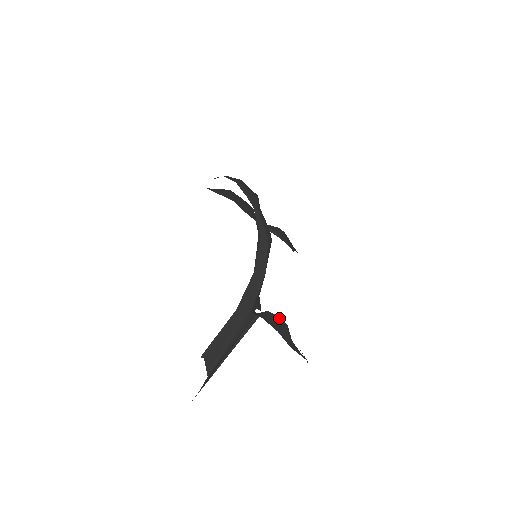
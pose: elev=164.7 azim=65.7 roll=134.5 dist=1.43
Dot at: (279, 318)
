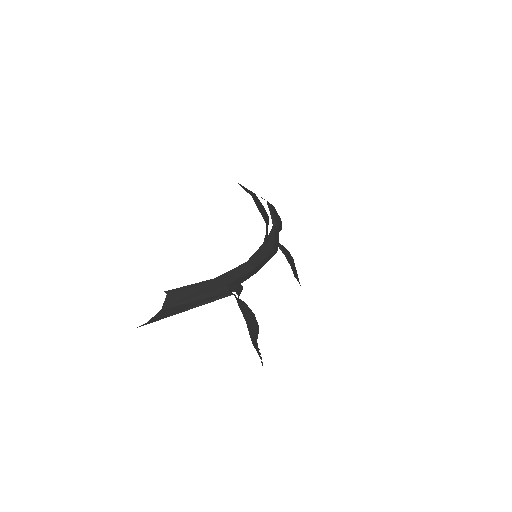
Dot at: (254, 315)
